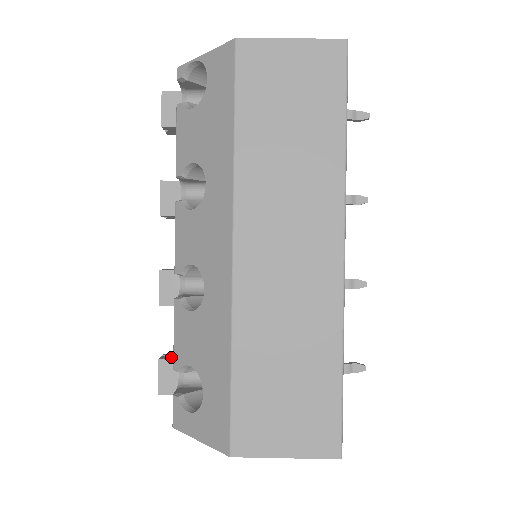
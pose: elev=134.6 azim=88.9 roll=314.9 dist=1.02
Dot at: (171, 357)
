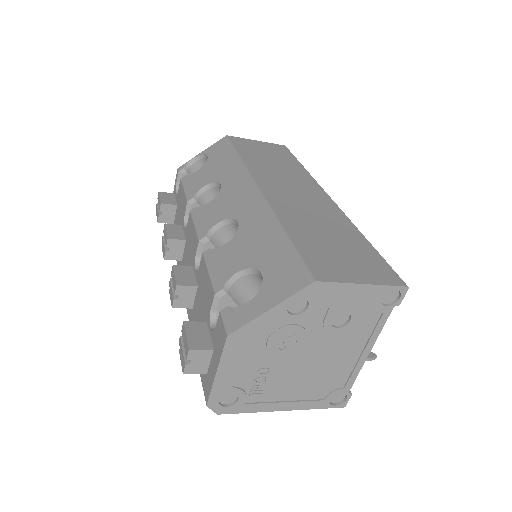
Dot at: occluded
